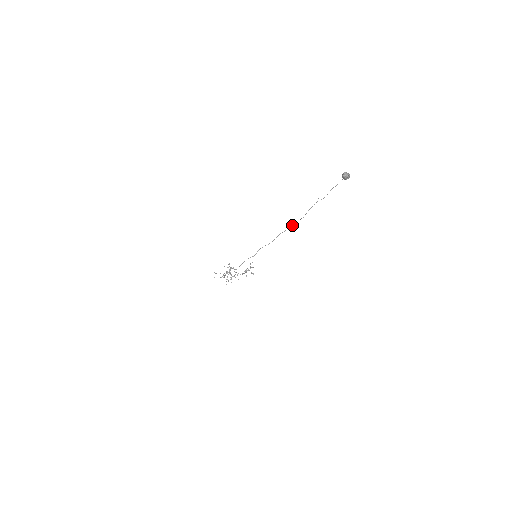
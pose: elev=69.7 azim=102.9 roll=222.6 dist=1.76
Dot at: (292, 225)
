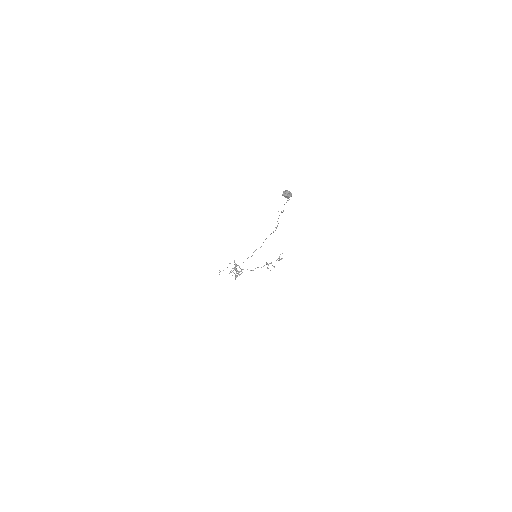
Dot at: occluded
